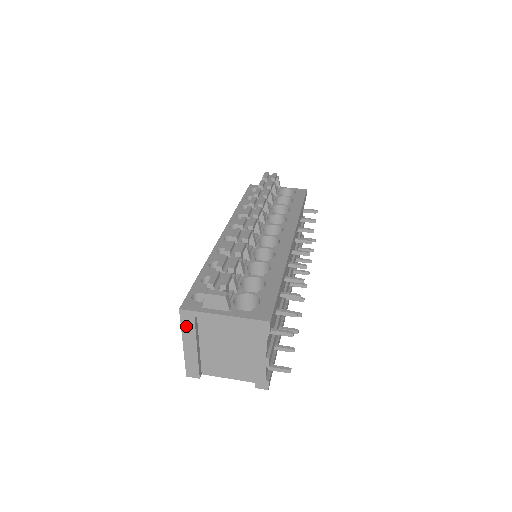
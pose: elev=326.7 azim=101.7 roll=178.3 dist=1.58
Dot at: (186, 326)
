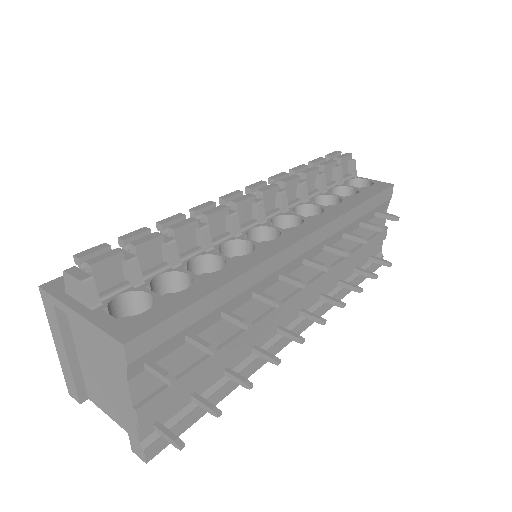
Dot at: (50, 316)
